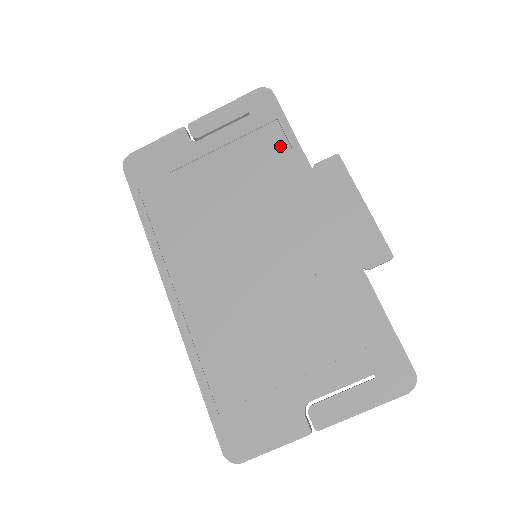
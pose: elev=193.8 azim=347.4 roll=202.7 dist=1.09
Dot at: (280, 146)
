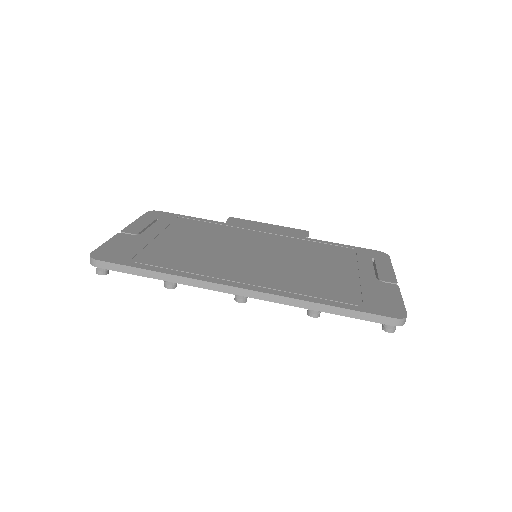
Dot at: (197, 222)
